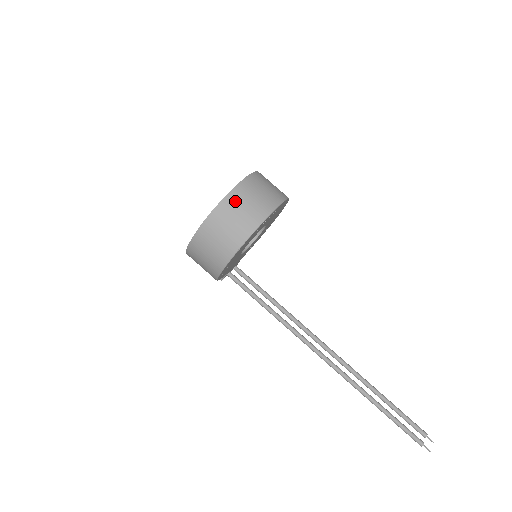
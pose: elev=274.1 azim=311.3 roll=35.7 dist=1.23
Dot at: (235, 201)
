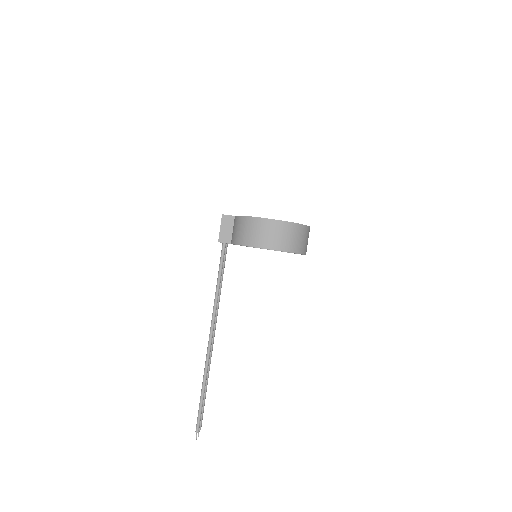
Dot at: (305, 232)
